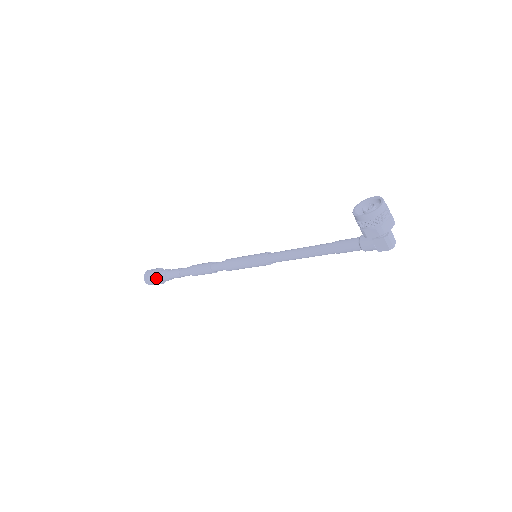
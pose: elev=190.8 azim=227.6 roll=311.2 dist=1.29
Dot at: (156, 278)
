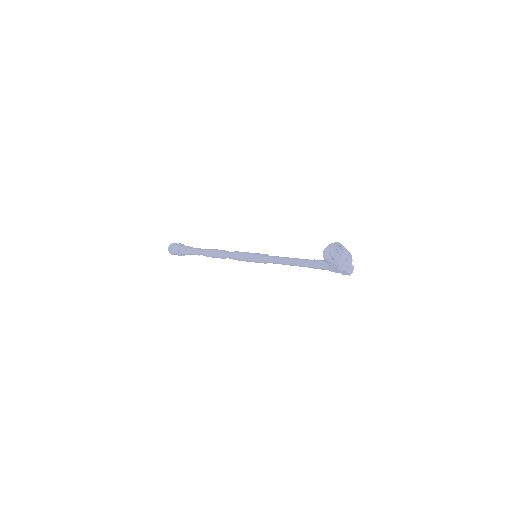
Dot at: (179, 253)
